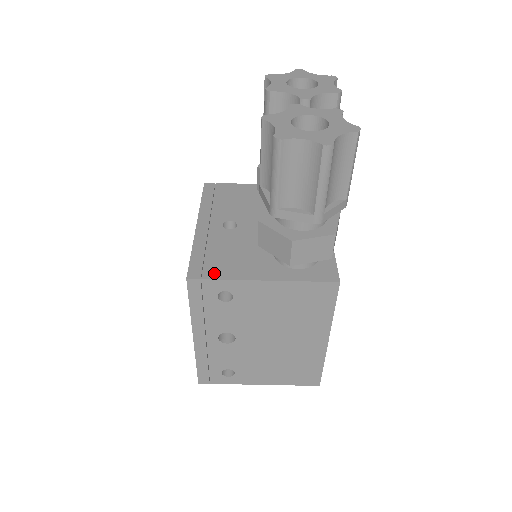
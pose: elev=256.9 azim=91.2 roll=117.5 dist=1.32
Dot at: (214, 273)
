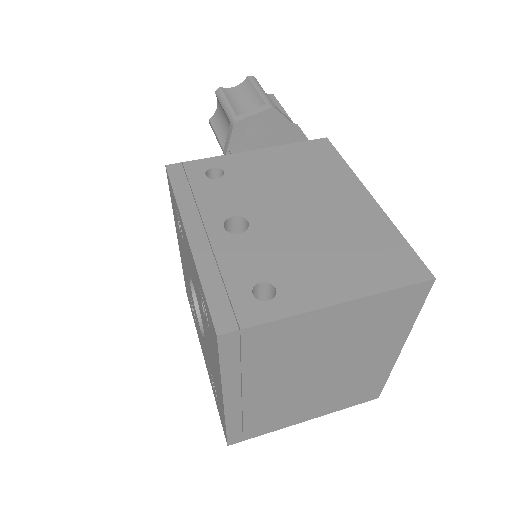
Dot at: occluded
